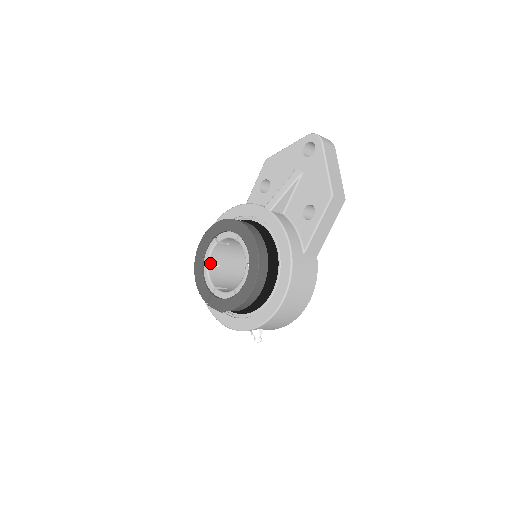
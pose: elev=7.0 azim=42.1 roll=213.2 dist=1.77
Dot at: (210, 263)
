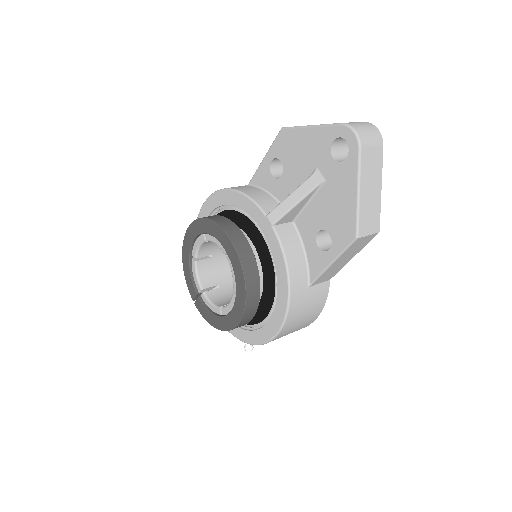
Dot at: (199, 256)
